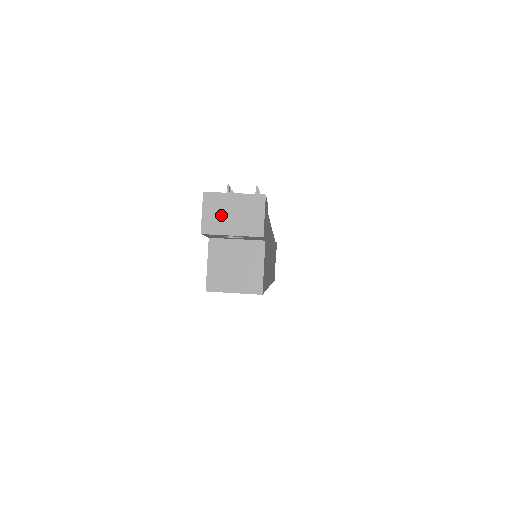
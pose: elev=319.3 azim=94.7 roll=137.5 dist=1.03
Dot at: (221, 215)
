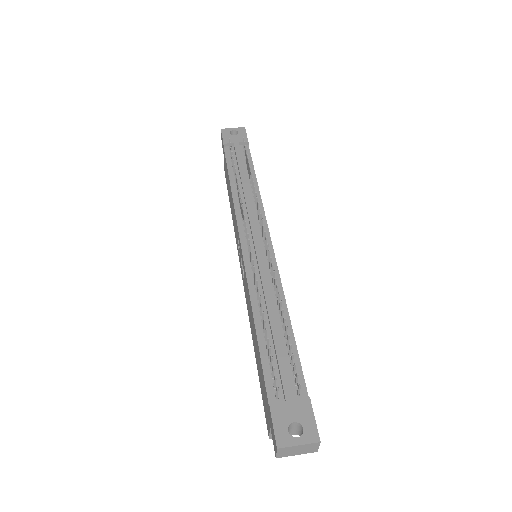
Dot at: (290, 452)
